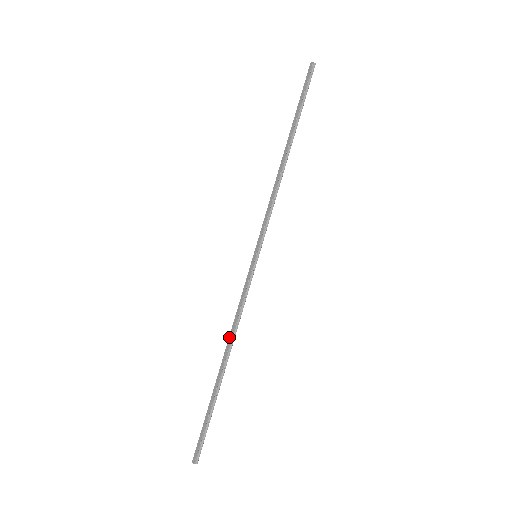
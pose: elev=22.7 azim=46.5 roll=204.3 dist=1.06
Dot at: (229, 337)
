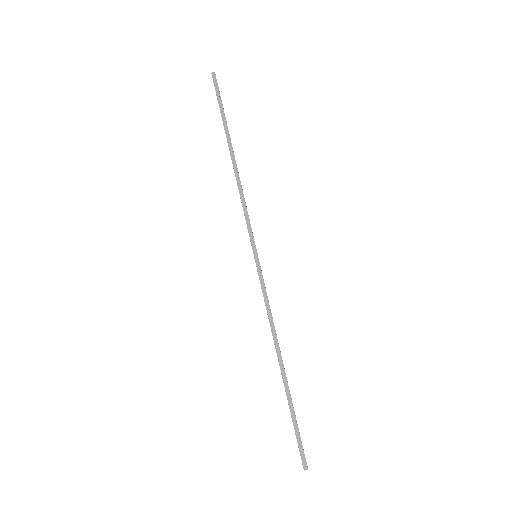
Dot at: (274, 338)
